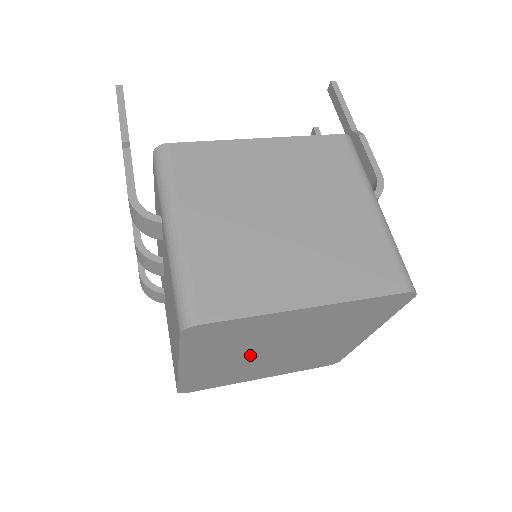
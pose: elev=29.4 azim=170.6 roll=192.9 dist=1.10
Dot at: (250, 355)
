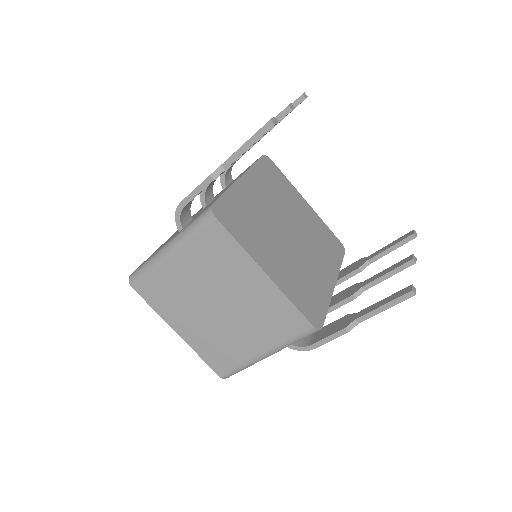
Dot at: occluded
